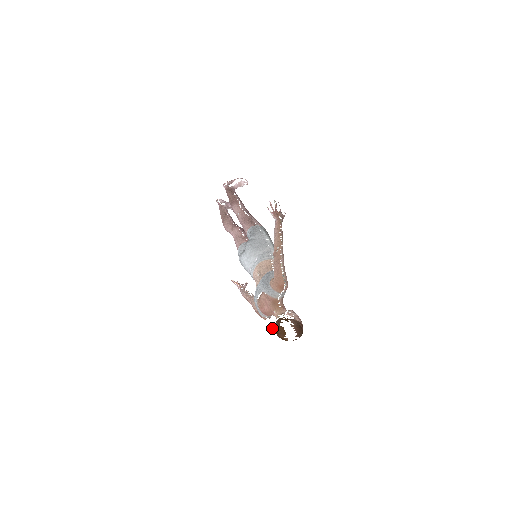
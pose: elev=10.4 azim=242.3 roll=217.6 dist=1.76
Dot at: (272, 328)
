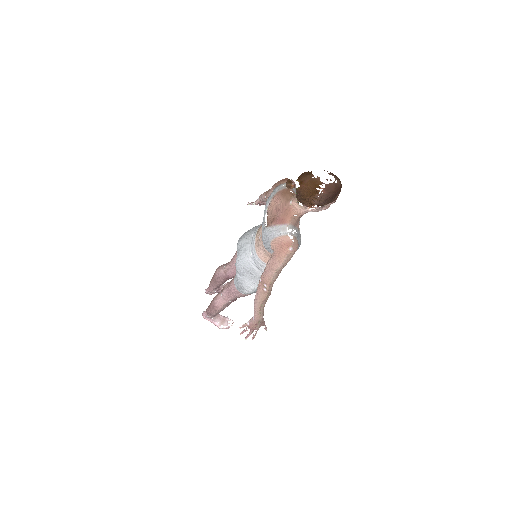
Dot at: (289, 179)
